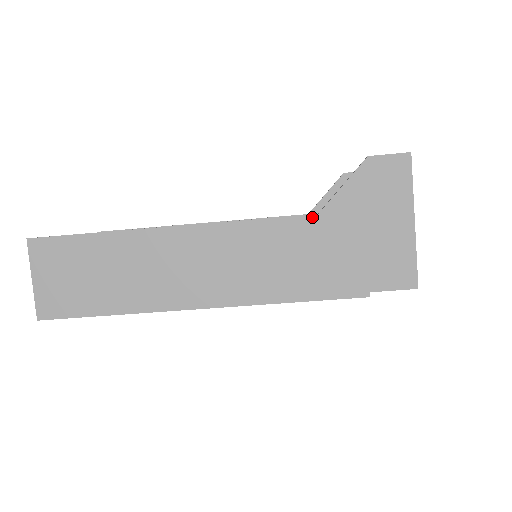
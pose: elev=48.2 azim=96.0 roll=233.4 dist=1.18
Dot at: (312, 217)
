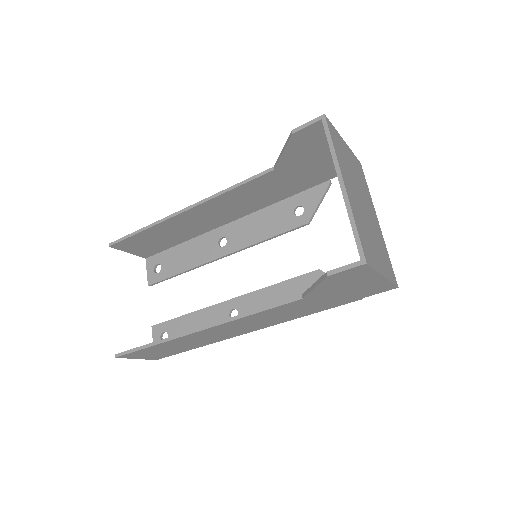
Dot at: (299, 301)
